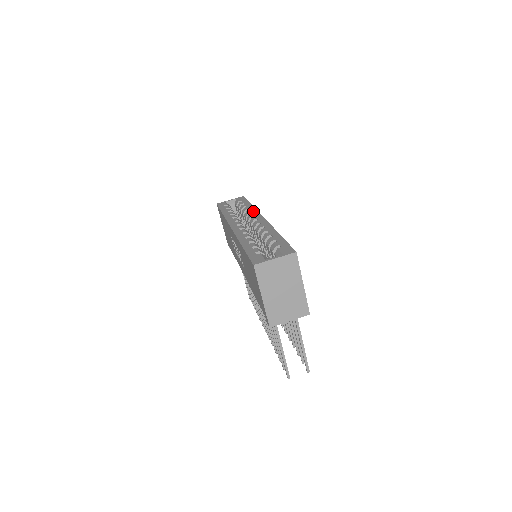
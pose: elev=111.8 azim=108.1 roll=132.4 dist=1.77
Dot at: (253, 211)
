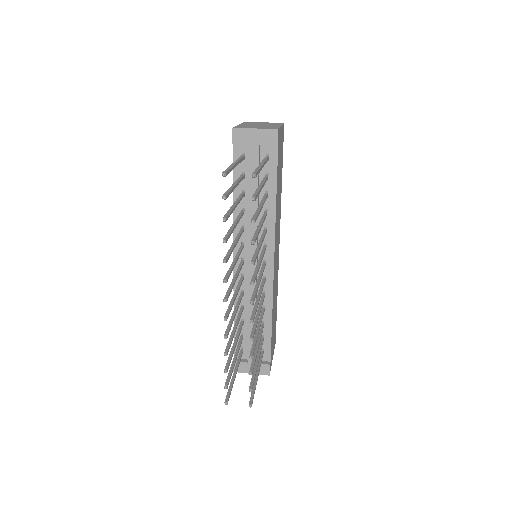
Dot at: occluded
